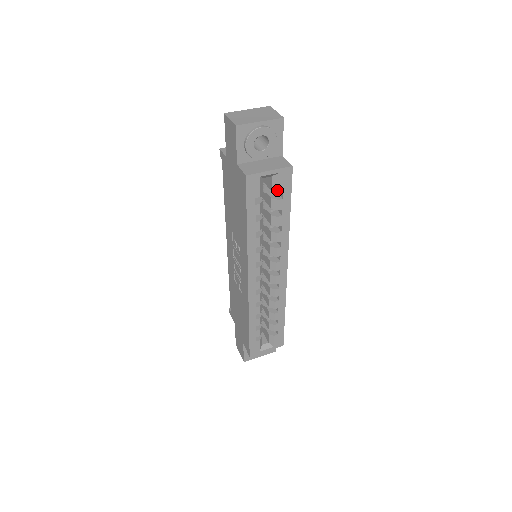
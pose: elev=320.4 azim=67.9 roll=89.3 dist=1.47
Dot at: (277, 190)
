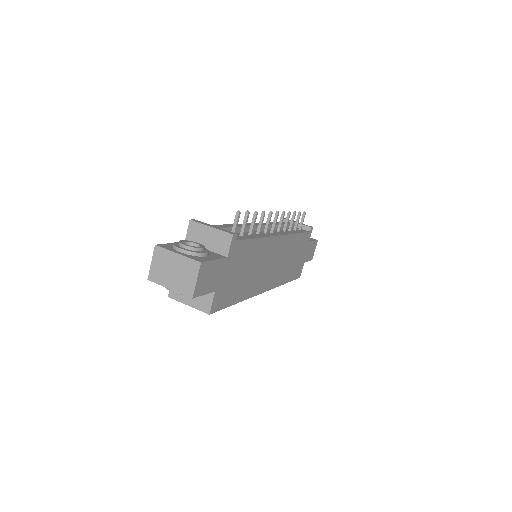
Dot at: occluded
